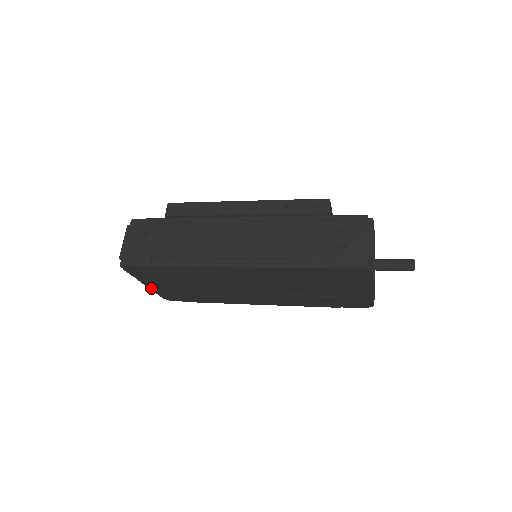
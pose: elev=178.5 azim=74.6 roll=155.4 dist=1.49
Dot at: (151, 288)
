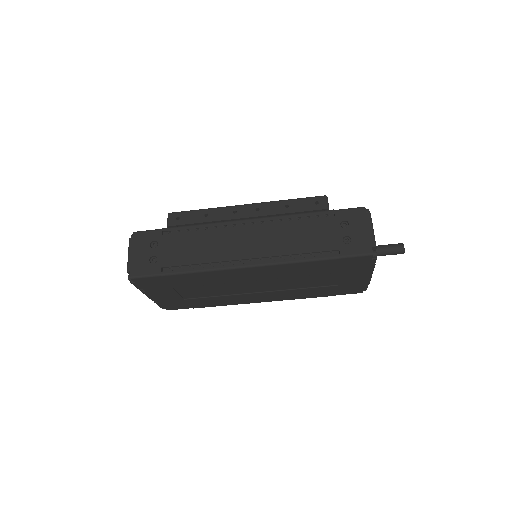
Dot at: (153, 299)
